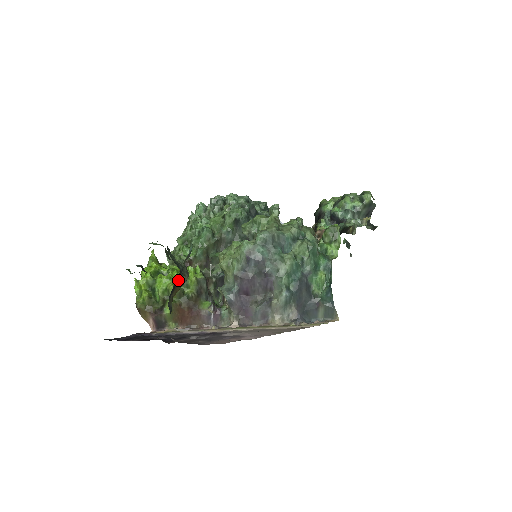
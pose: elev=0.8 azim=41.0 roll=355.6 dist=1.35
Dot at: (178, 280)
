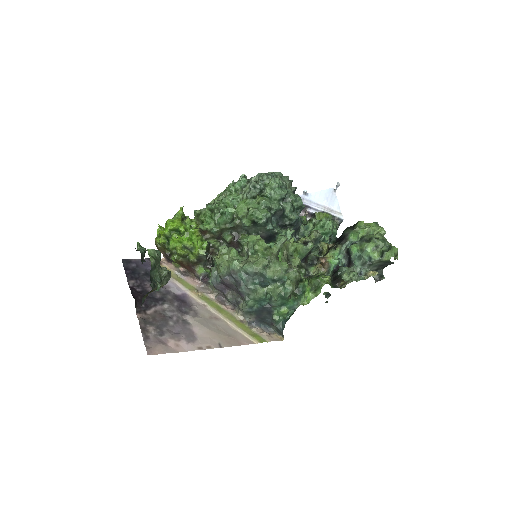
Dot at: (155, 287)
